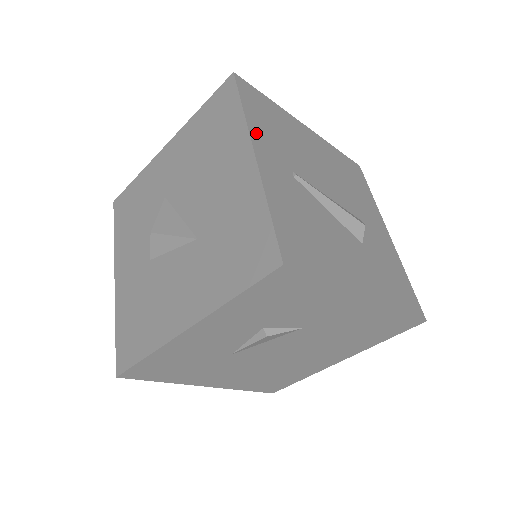
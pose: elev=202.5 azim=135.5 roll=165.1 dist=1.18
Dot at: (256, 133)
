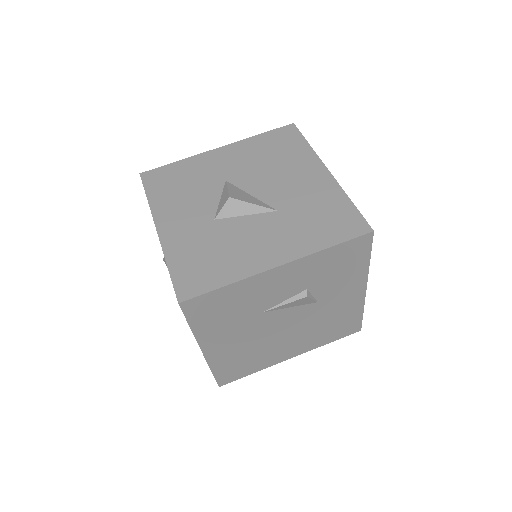
Dot at: occluded
